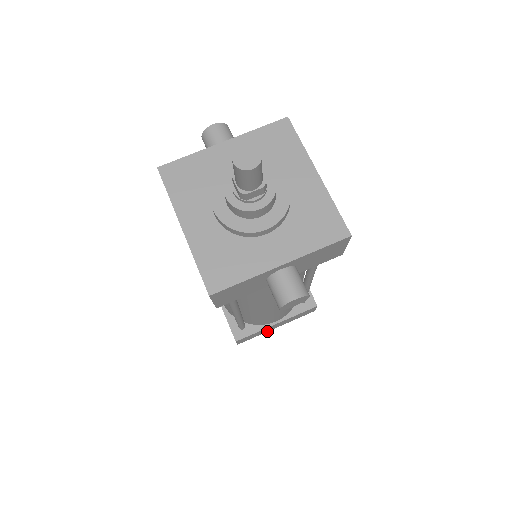
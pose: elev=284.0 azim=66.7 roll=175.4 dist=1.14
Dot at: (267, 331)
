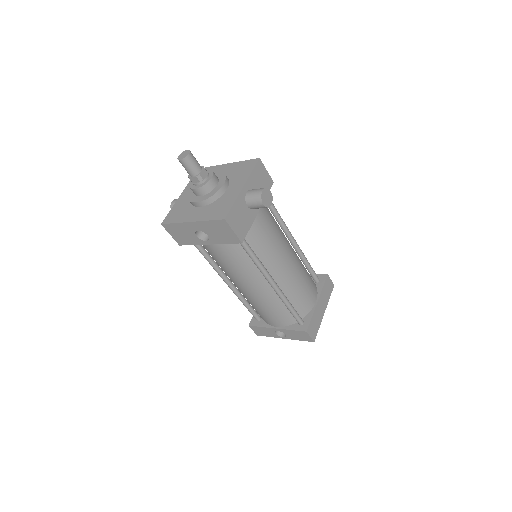
Dot at: (321, 319)
